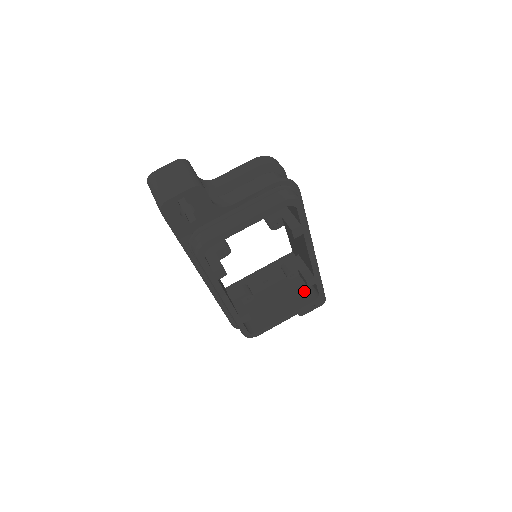
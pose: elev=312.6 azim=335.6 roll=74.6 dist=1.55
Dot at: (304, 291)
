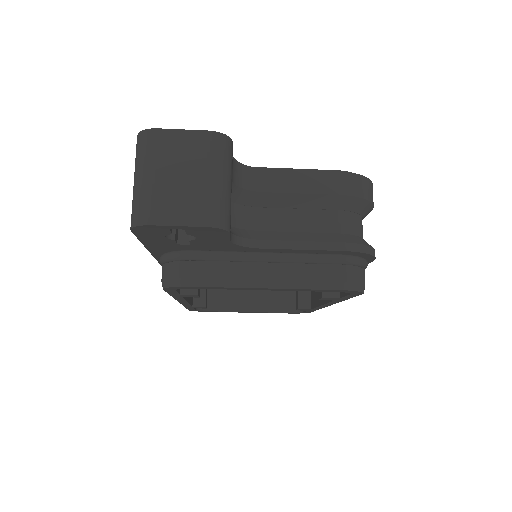
Dot at: (289, 292)
